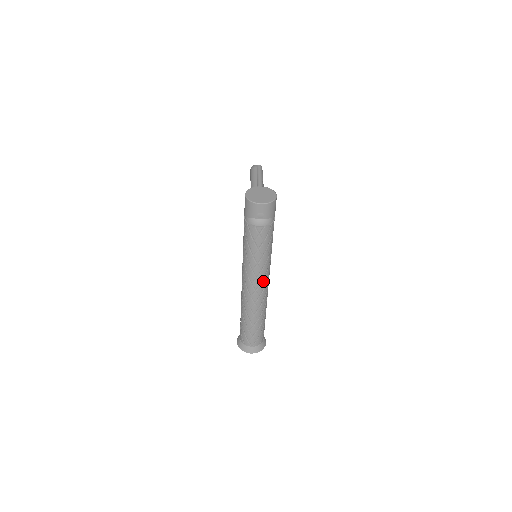
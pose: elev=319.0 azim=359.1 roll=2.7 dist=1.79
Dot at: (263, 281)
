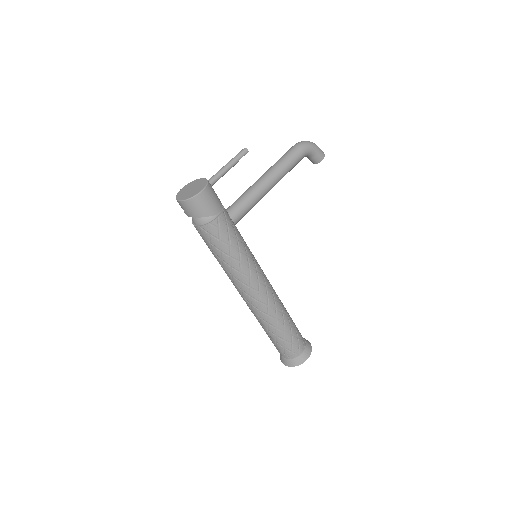
Dot at: (243, 287)
